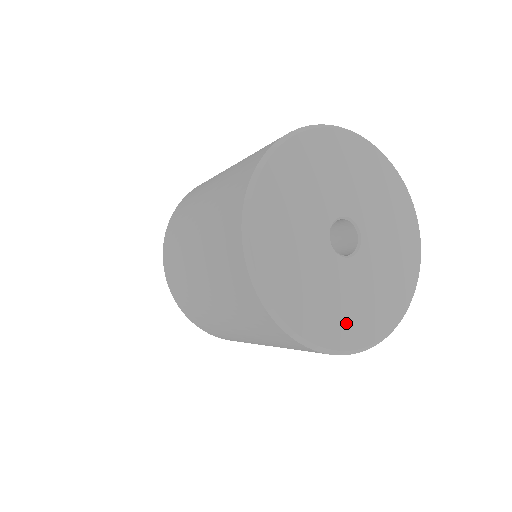
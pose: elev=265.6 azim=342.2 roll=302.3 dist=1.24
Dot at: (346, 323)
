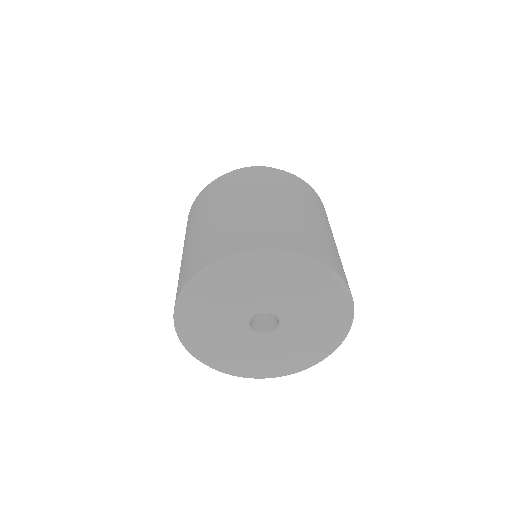
Dot at: (307, 354)
